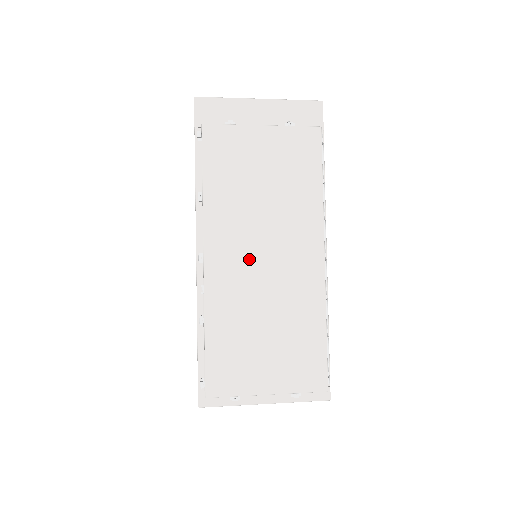
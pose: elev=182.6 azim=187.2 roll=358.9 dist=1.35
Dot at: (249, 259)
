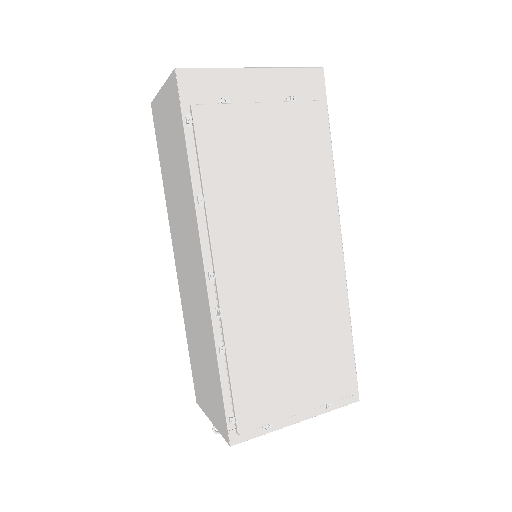
Dot at: (266, 268)
